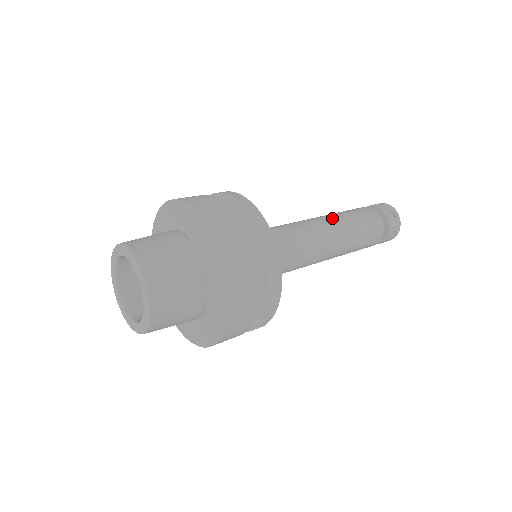
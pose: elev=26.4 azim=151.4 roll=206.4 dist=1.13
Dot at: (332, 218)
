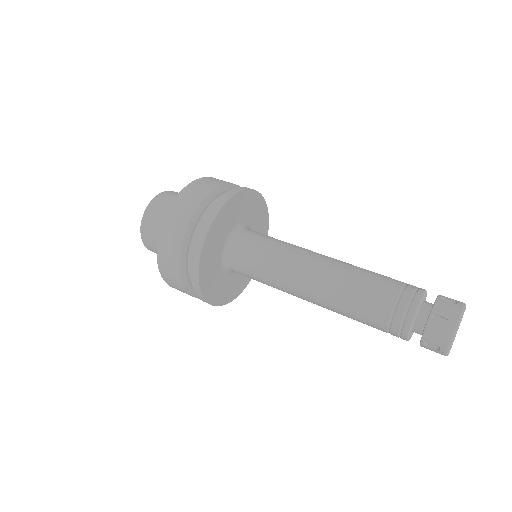
Dot at: (344, 271)
